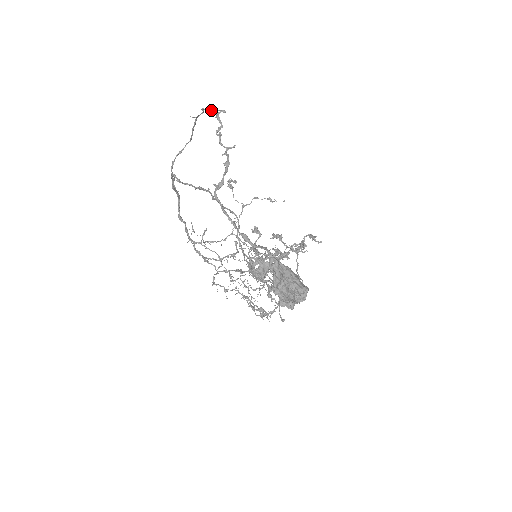
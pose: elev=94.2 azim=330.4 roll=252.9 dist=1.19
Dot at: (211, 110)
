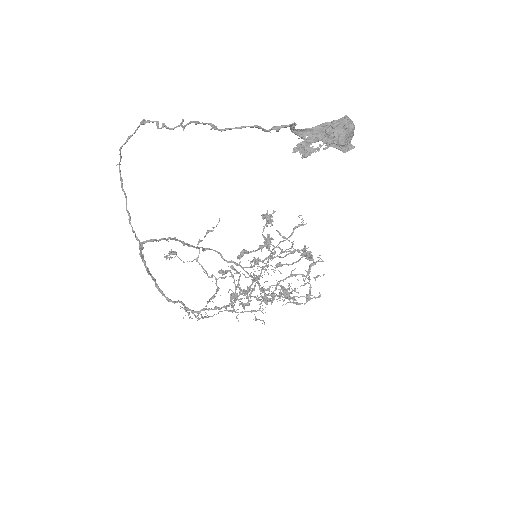
Dot at: (130, 137)
